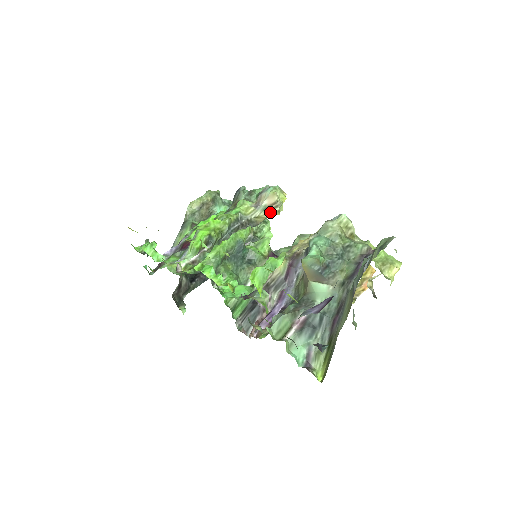
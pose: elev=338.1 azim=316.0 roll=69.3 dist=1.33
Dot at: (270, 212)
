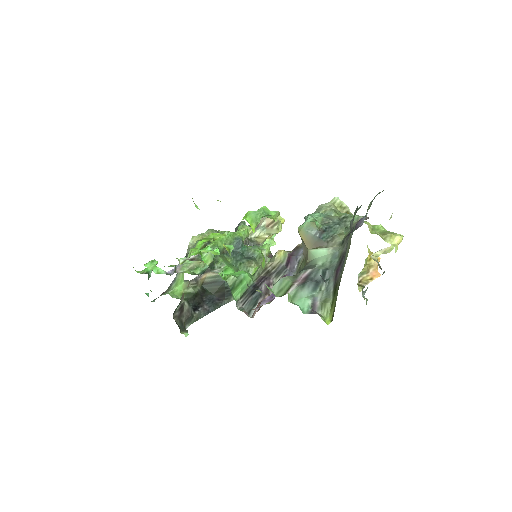
Dot at: (269, 231)
